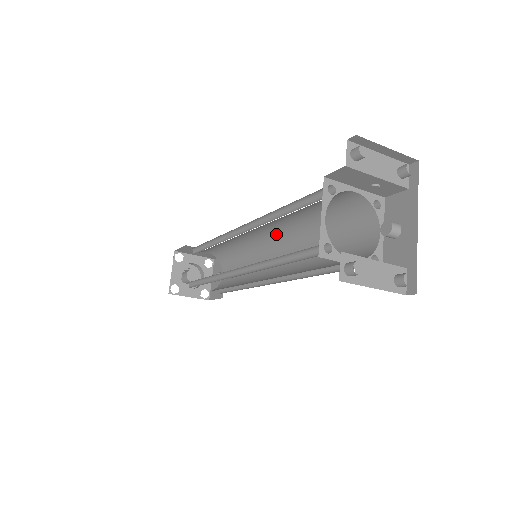
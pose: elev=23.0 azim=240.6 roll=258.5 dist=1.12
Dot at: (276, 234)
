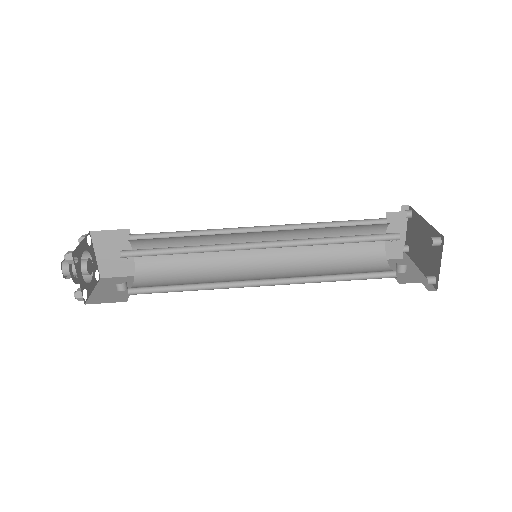
Dot at: (269, 256)
